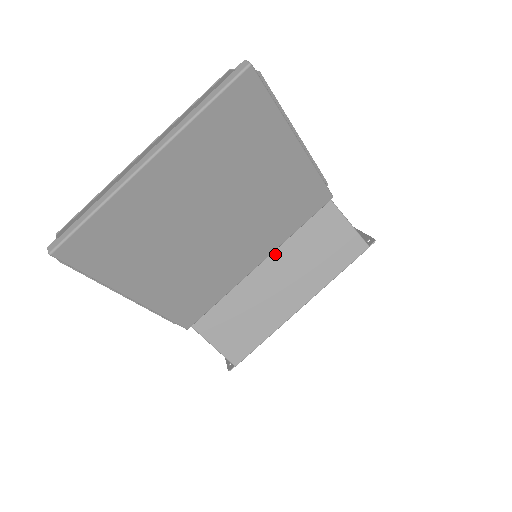
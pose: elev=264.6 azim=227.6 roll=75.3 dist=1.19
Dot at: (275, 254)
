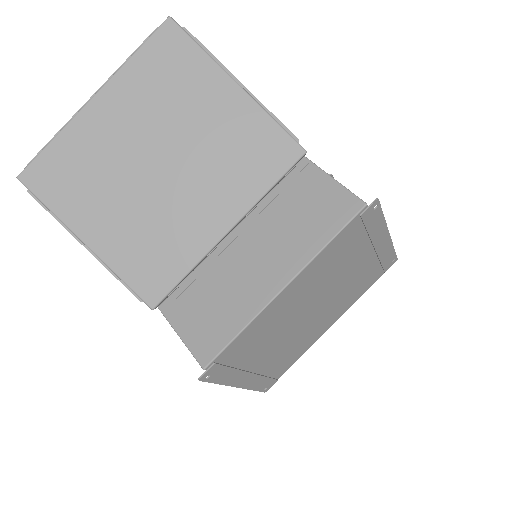
Dot at: (252, 226)
